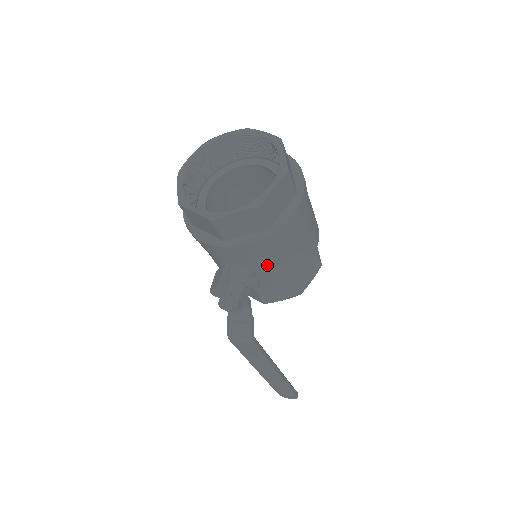
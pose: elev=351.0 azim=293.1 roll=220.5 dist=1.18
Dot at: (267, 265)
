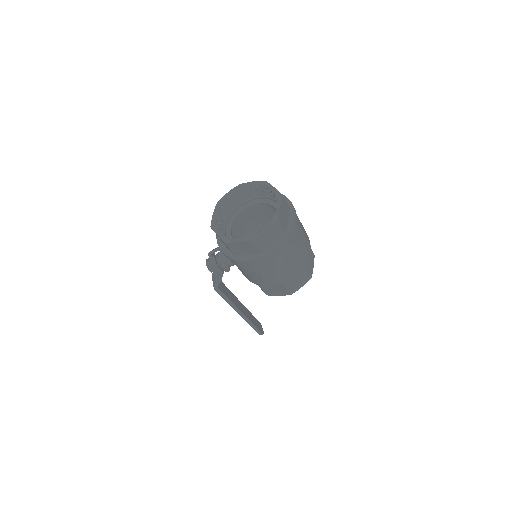
Dot at: (238, 267)
